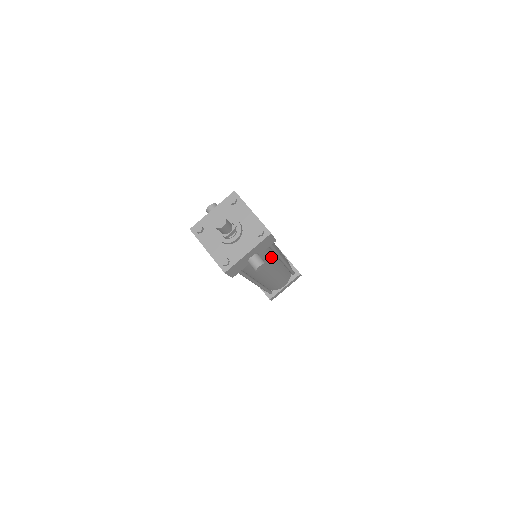
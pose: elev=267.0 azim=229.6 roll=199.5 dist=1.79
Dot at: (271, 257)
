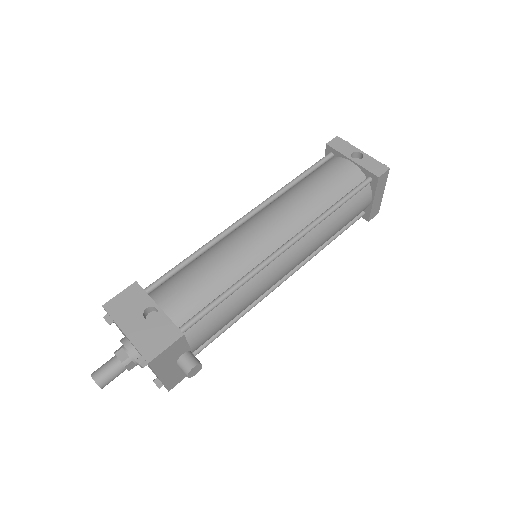
Dot at: (241, 291)
